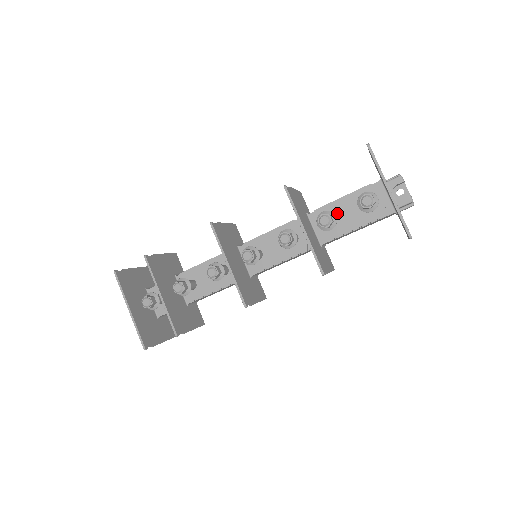
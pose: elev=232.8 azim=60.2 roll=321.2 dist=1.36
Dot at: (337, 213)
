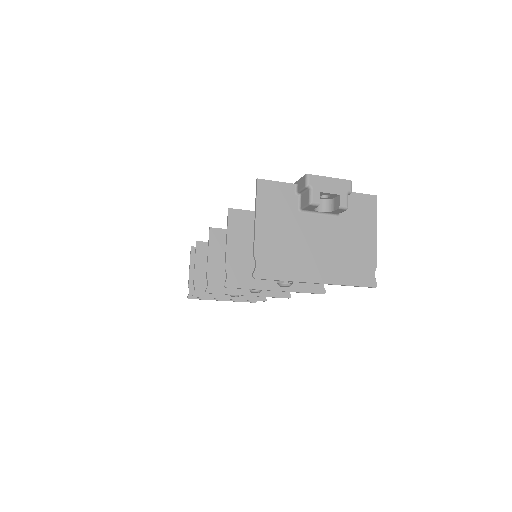
Dot at: occluded
